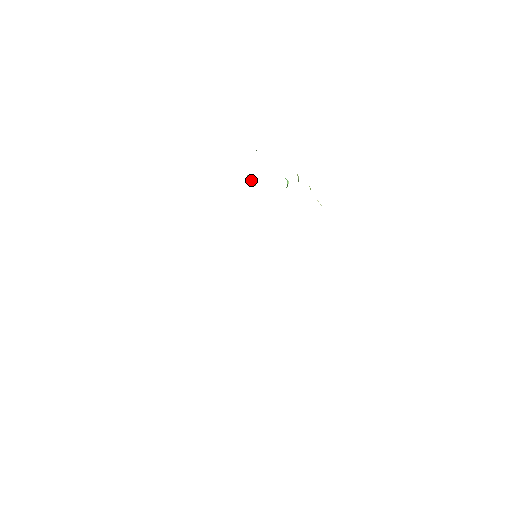
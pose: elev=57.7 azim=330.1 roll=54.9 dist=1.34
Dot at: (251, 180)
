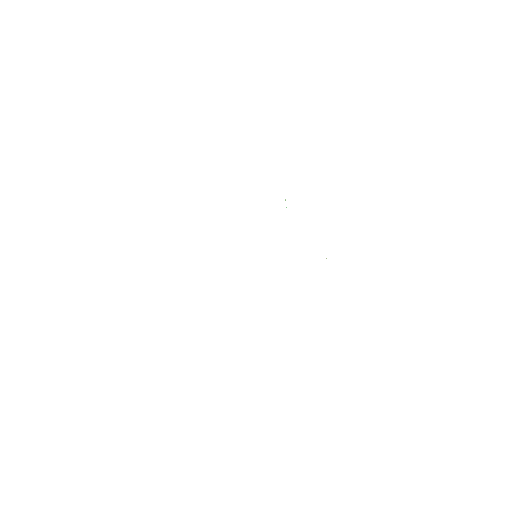
Dot at: occluded
